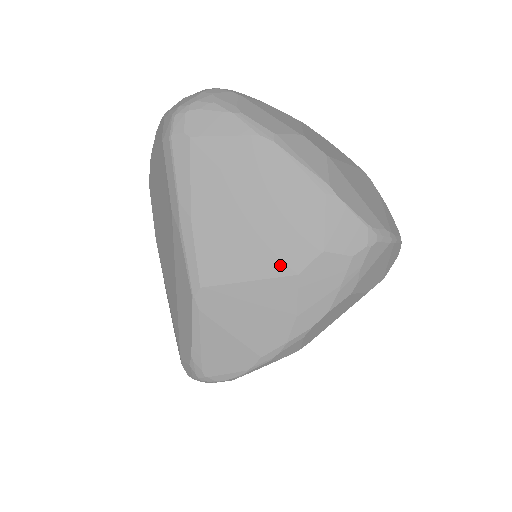
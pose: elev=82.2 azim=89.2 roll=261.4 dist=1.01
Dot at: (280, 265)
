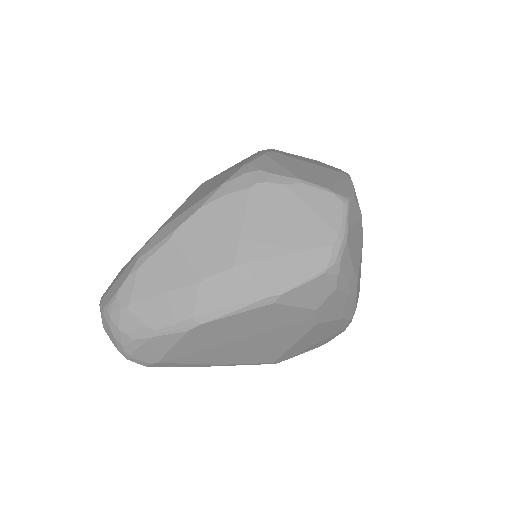
Dot at: (300, 331)
